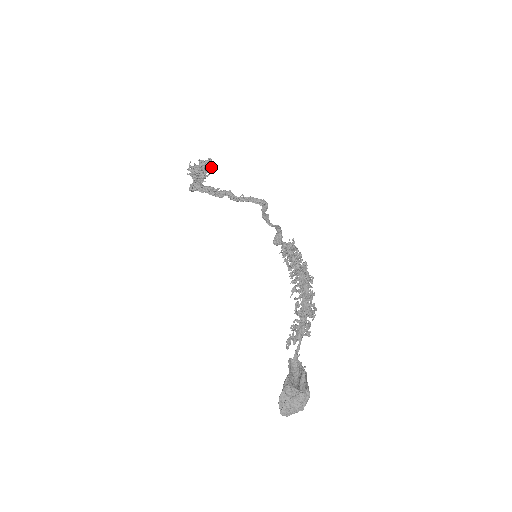
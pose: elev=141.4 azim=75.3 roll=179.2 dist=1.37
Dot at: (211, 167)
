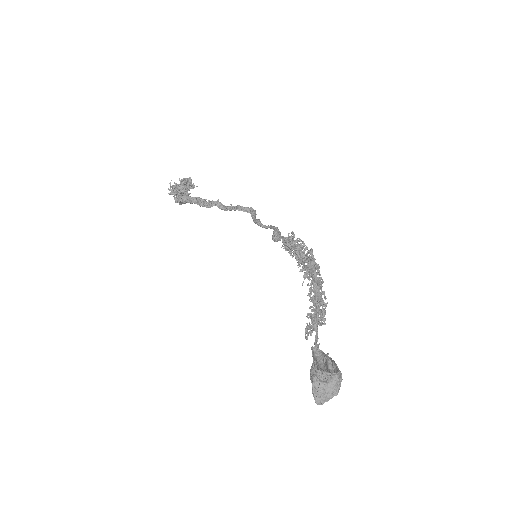
Dot at: (193, 183)
